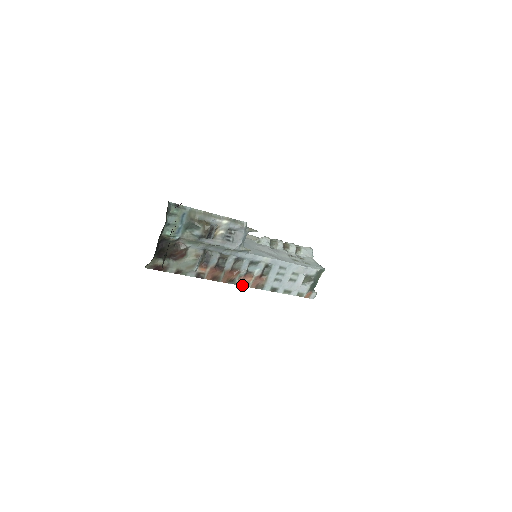
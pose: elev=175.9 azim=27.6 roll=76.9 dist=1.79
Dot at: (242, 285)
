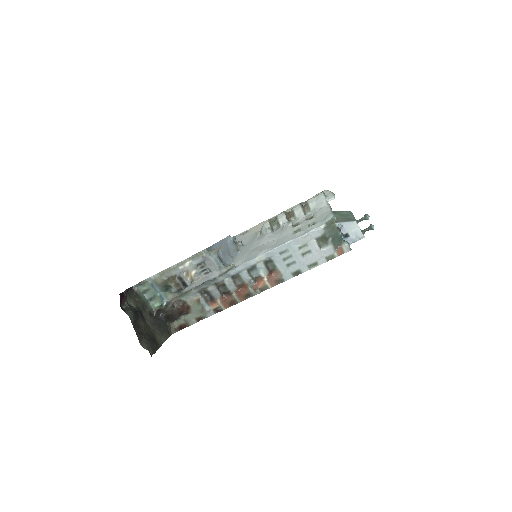
Dot at: (262, 291)
